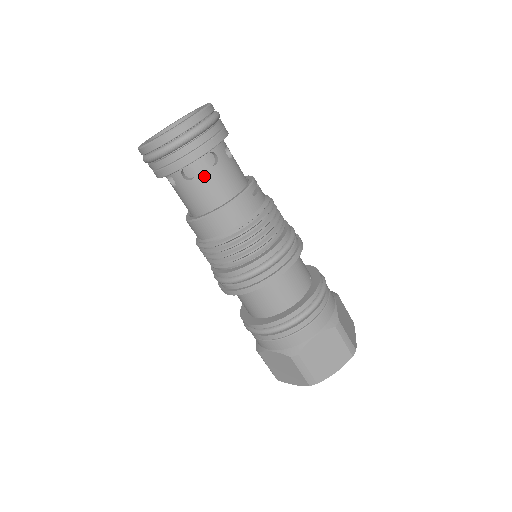
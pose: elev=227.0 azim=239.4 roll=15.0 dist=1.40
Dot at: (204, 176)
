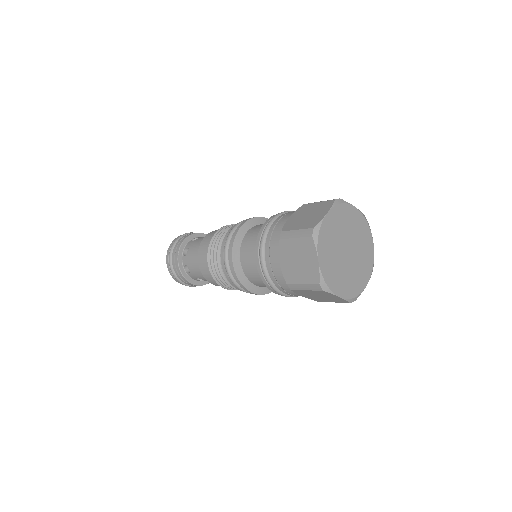
Dot at: (192, 245)
